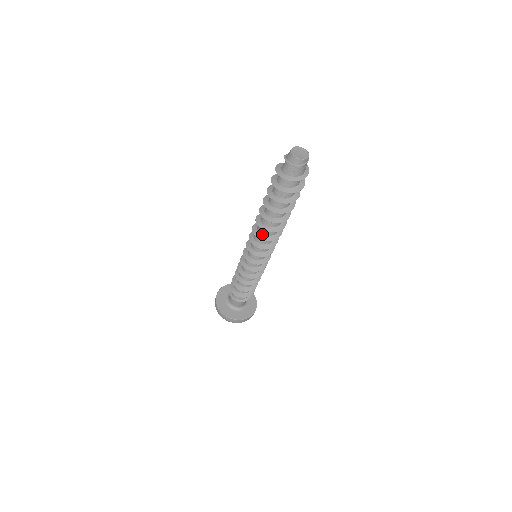
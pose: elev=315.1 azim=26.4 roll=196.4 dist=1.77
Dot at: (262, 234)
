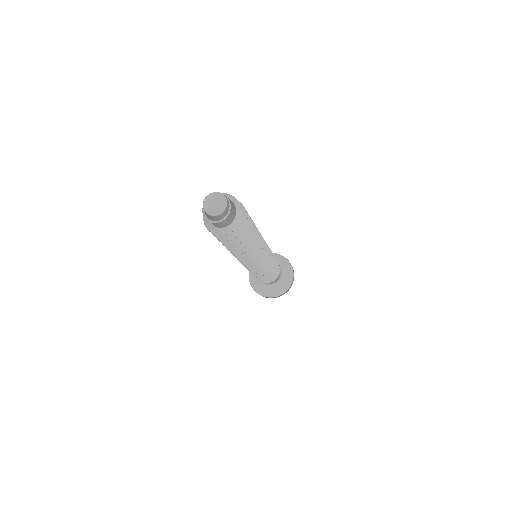
Dot at: occluded
